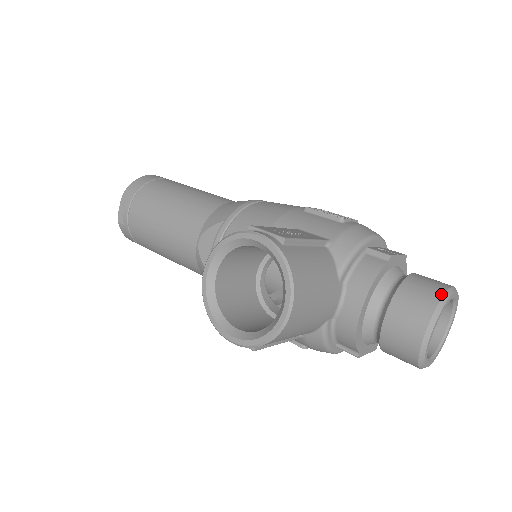
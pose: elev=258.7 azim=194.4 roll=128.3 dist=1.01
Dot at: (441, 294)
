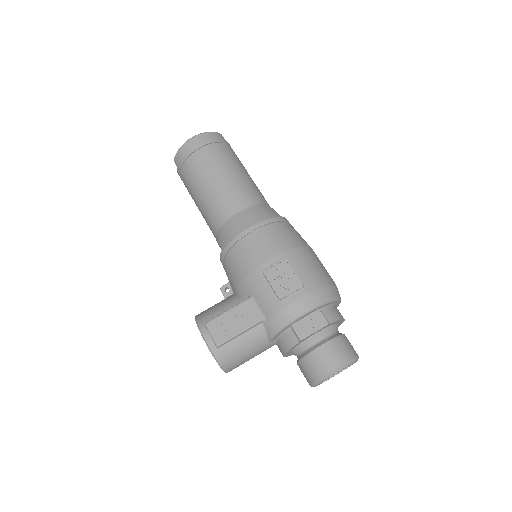
Dot at: (321, 376)
